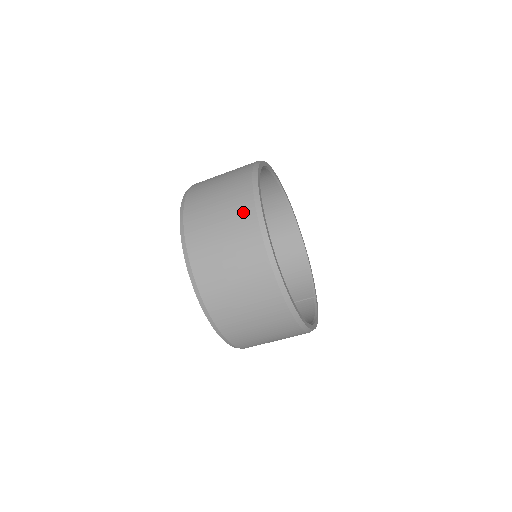
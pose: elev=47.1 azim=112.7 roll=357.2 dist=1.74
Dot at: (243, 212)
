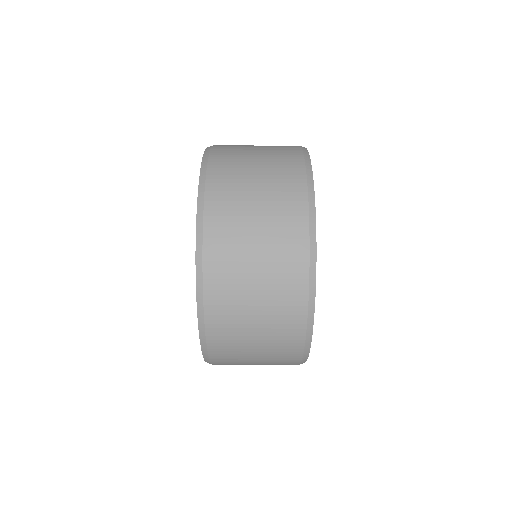
Dot at: (291, 203)
